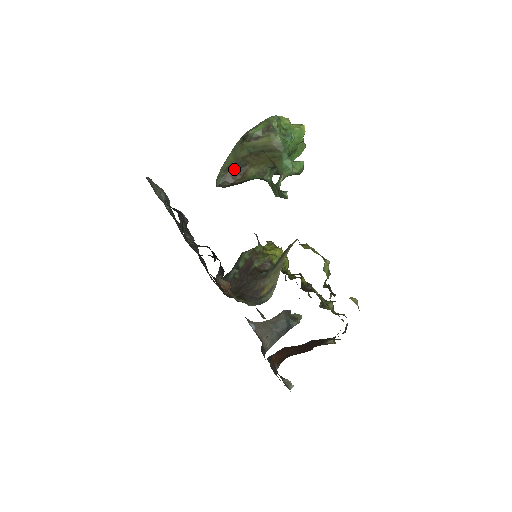
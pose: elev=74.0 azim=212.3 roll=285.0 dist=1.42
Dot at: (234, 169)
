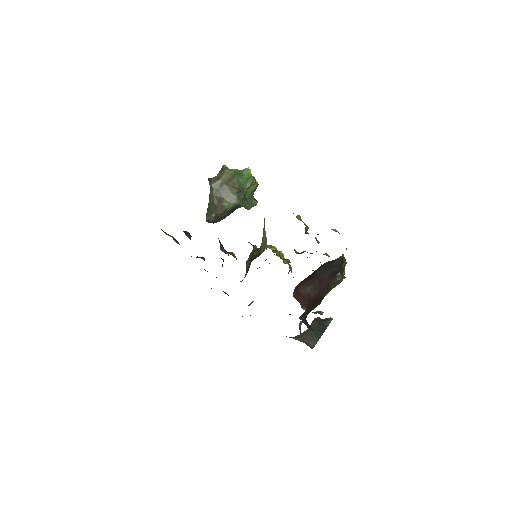
Dot at: (213, 205)
